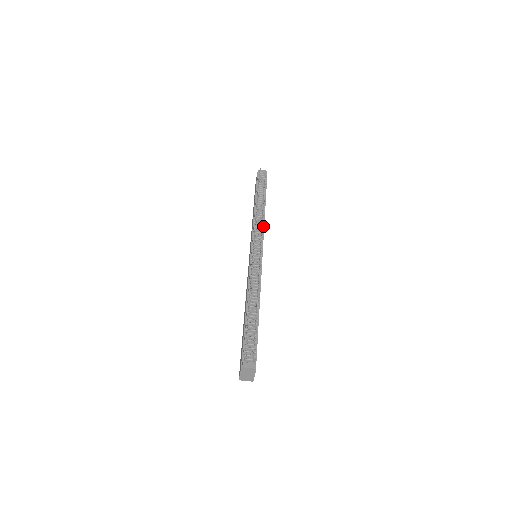
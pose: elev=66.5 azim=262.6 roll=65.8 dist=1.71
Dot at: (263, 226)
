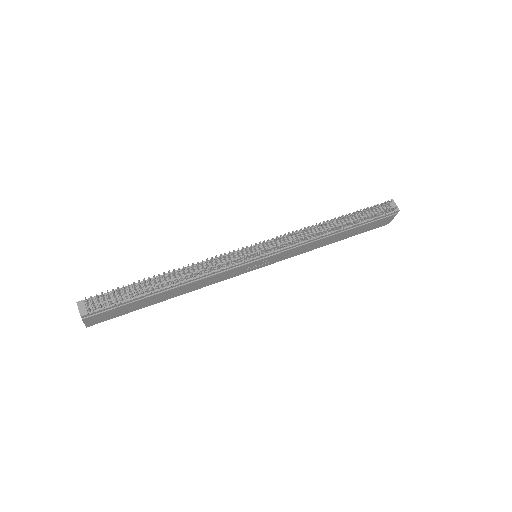
Dot at: (301, 242)
